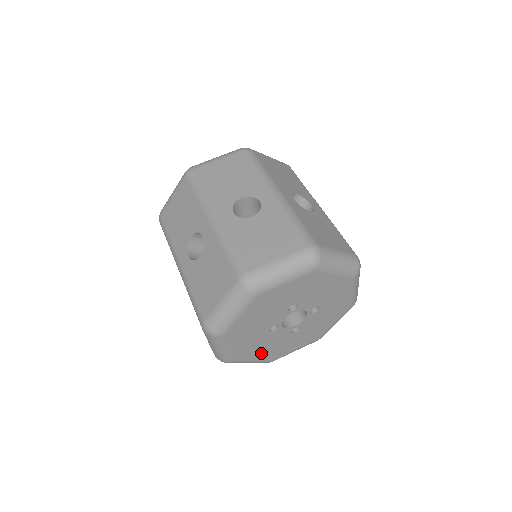
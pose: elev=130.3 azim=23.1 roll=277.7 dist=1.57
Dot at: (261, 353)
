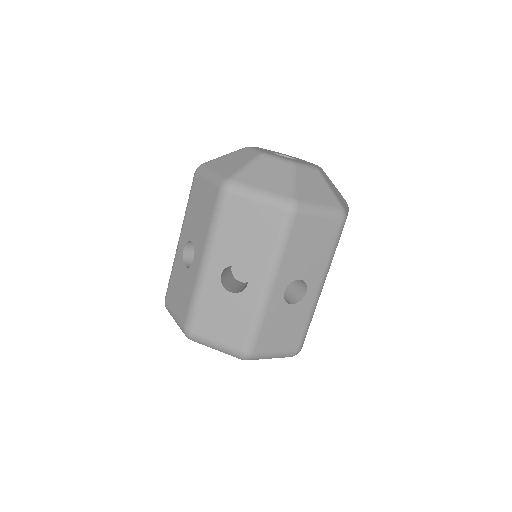
Dot at: occluded
